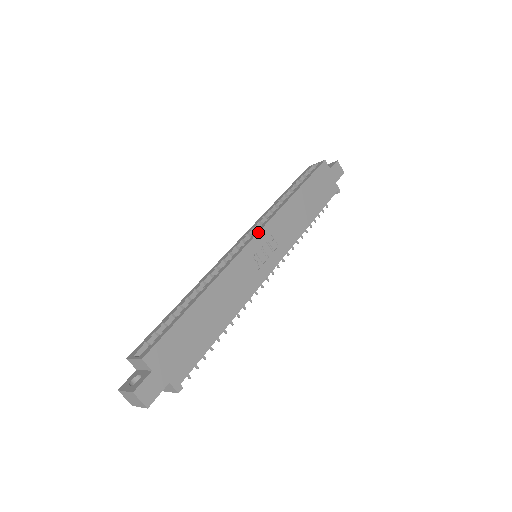
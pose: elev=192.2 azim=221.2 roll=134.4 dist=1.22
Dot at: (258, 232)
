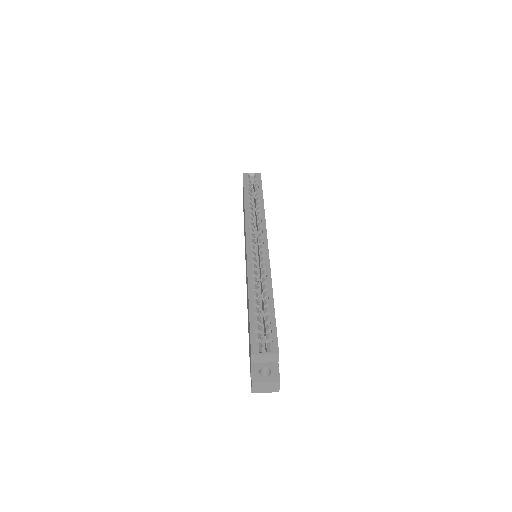
Dot at: occluded
